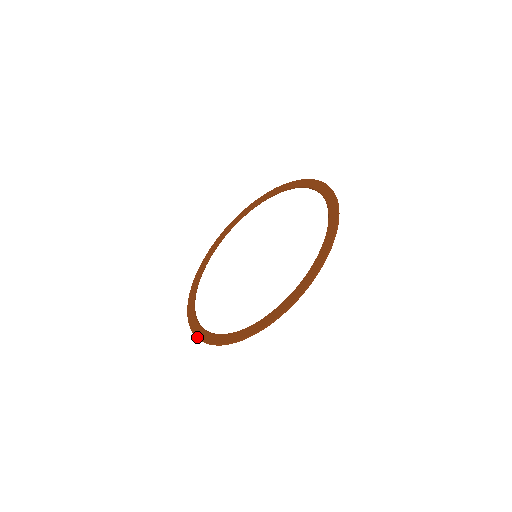
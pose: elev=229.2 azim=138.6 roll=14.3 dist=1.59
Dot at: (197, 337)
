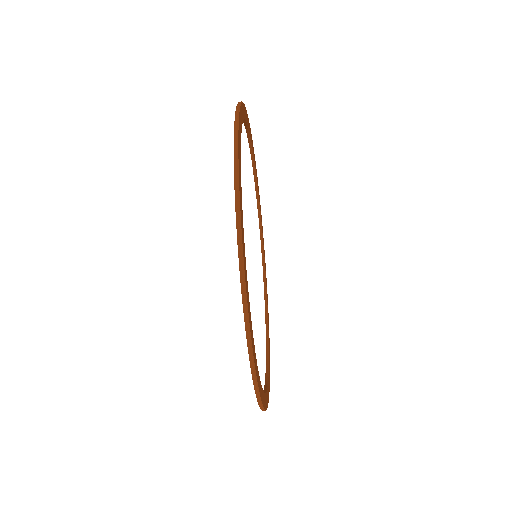
Dot at: occluded
